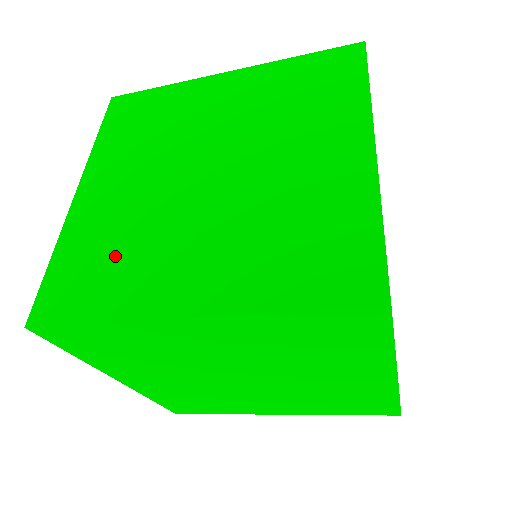
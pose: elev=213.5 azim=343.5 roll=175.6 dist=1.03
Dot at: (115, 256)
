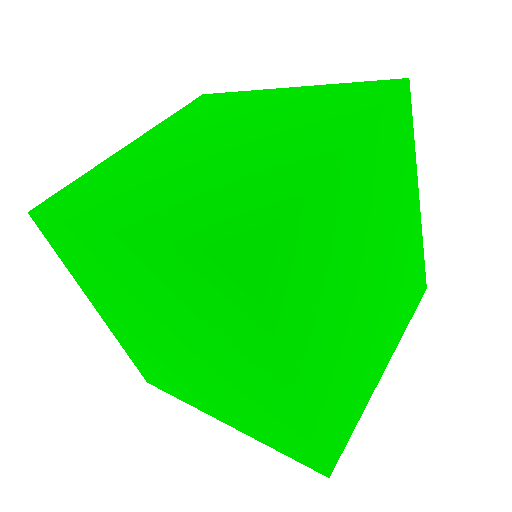
Dot at: (111, 184)
